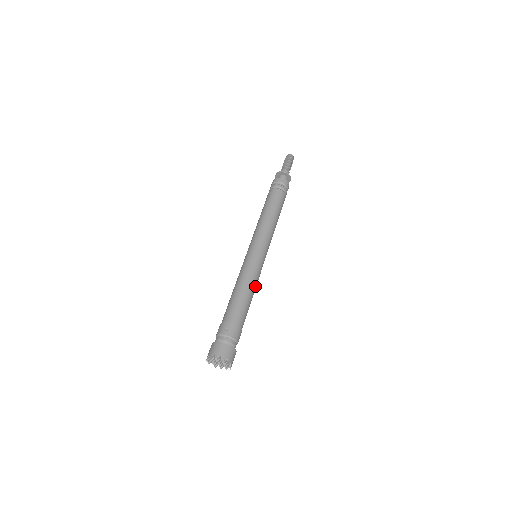
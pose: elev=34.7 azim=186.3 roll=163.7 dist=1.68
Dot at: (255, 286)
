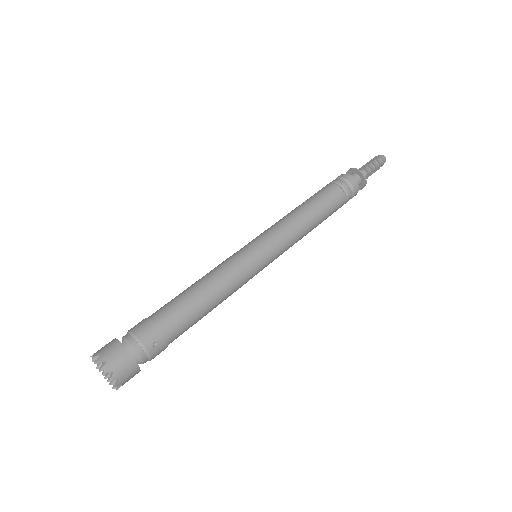
Dot at: occluded
